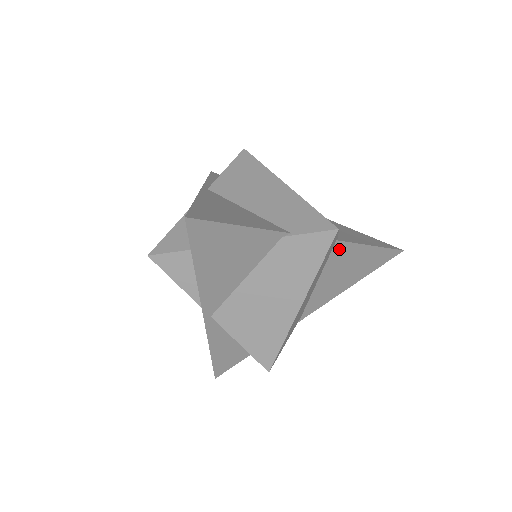
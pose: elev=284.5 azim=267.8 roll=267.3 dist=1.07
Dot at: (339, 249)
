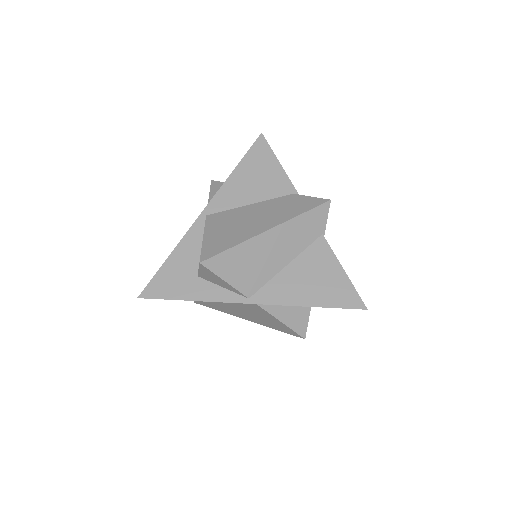
Dot at: (320, 246)
